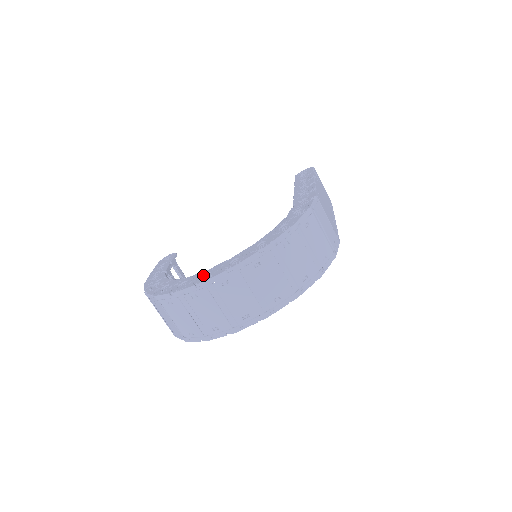
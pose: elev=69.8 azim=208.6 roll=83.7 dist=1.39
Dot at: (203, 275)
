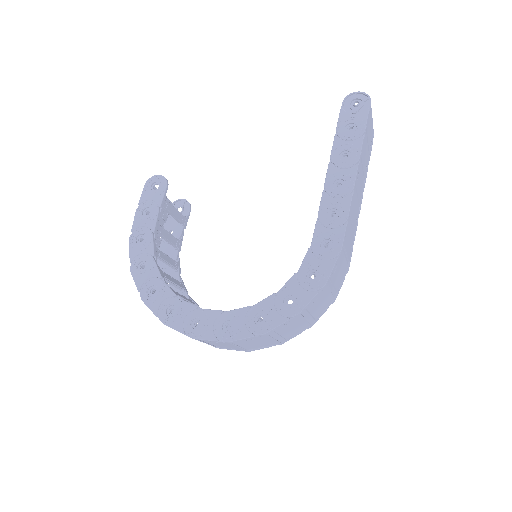
Dot at: (194, 318)
